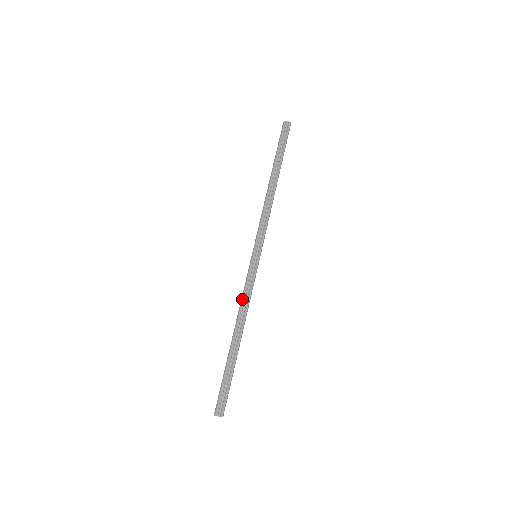
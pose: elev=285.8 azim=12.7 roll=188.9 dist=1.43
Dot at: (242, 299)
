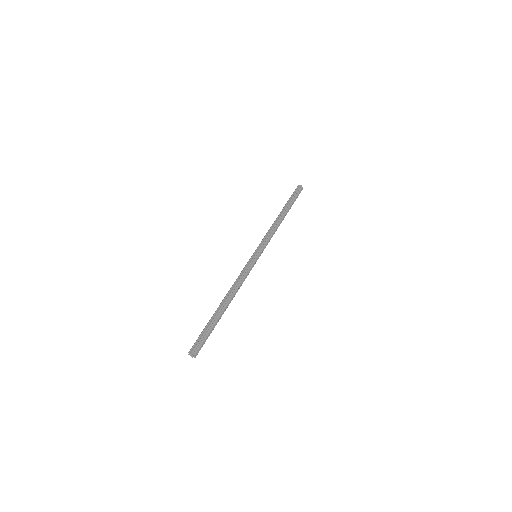
Dot at: (237, 278)
